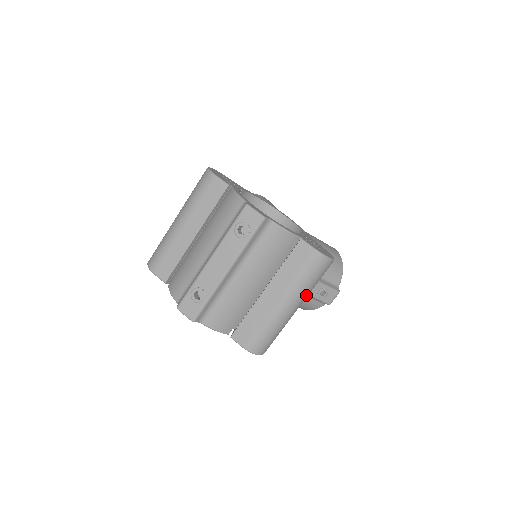
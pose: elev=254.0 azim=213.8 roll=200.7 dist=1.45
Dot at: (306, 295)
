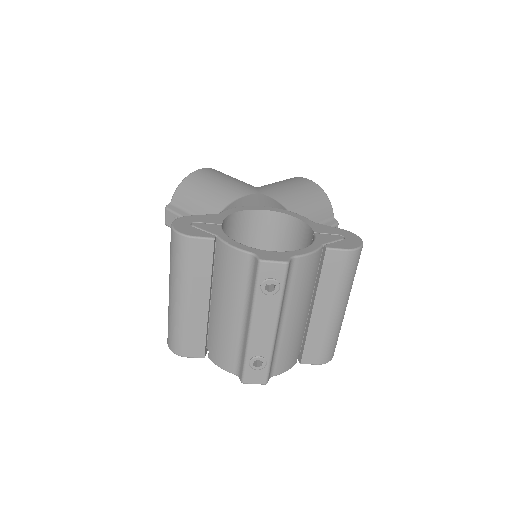
Dot at: (351, 287)
